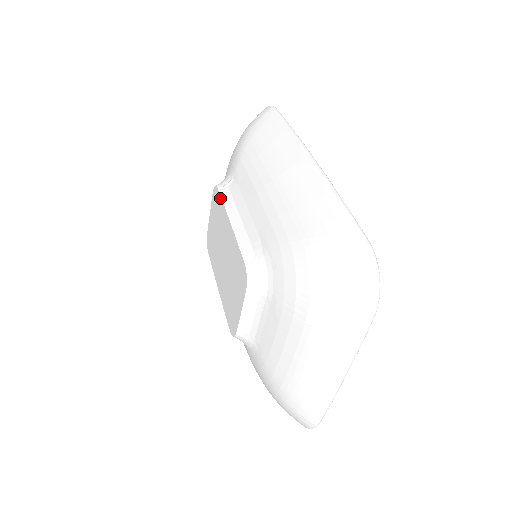
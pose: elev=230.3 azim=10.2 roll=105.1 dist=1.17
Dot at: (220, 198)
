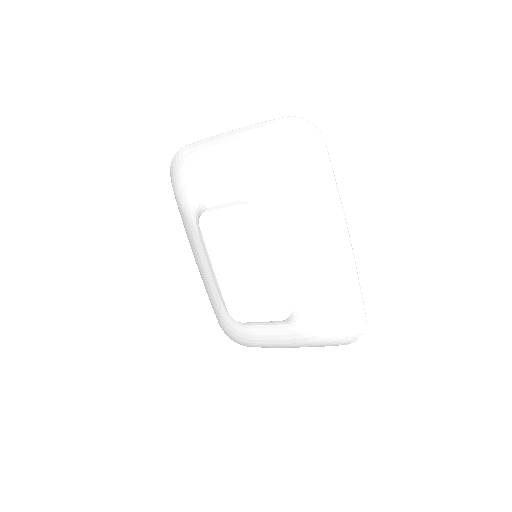
Dot at: (266, 229)
